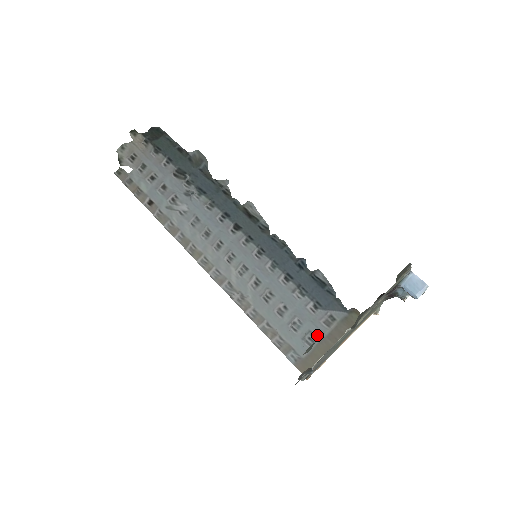
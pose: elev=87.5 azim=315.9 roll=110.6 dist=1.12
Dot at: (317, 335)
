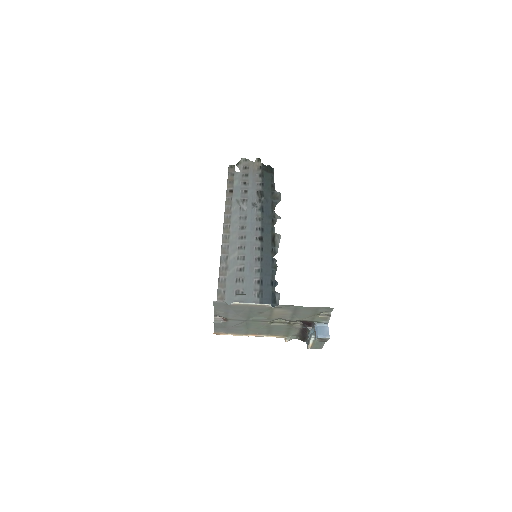
Dot at: occluded
